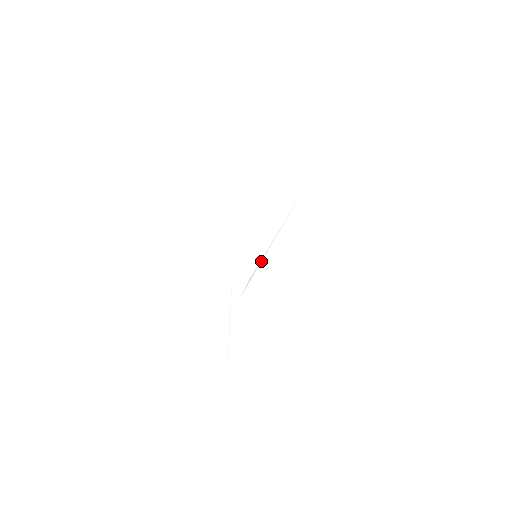
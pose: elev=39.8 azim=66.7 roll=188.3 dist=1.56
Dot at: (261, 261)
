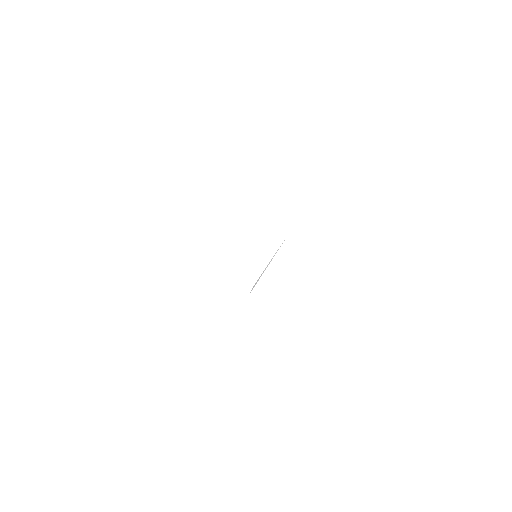
Dot at: (260, 276)
